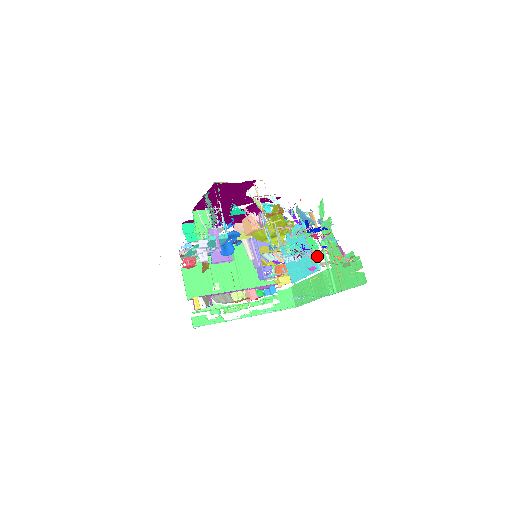
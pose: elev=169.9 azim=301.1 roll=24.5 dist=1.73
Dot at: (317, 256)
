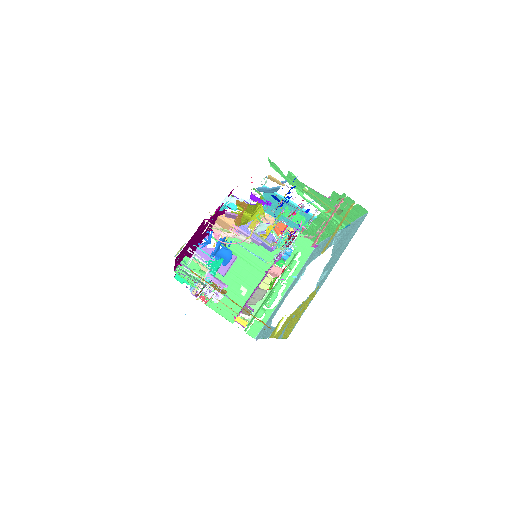
Dot at: occluded
